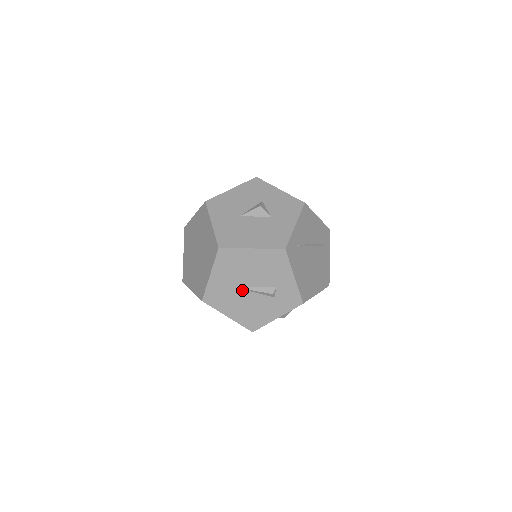
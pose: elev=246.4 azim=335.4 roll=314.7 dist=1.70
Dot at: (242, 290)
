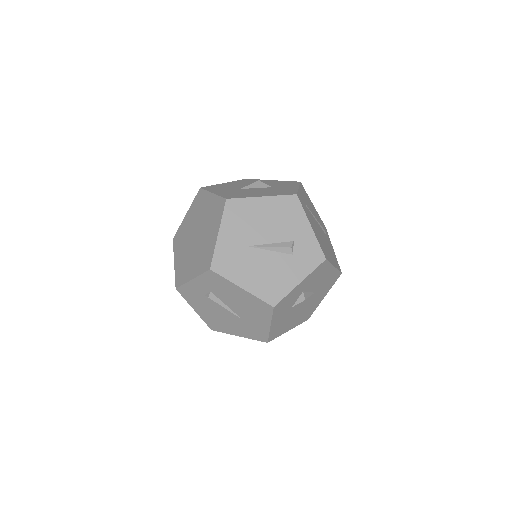
Dot at: (256, 249)
